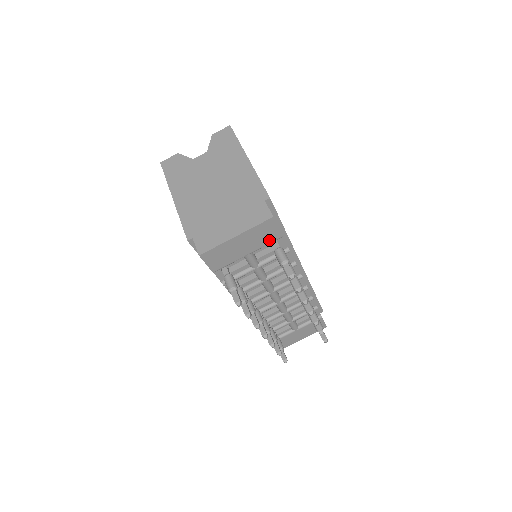
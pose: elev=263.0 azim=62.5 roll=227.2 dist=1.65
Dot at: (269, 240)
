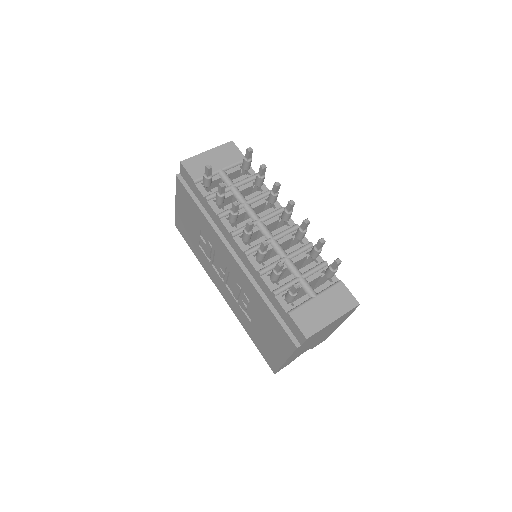
Dot at: (235, 160)
